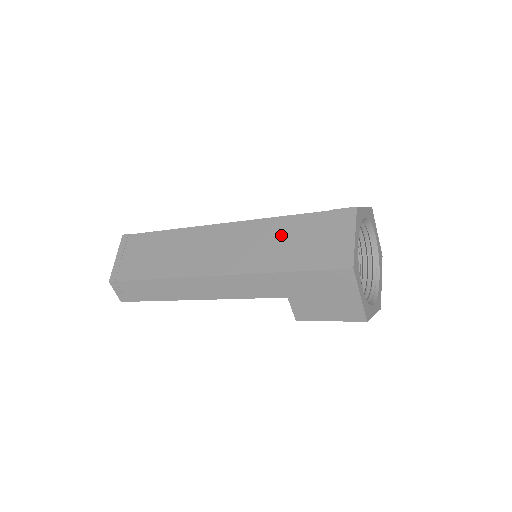
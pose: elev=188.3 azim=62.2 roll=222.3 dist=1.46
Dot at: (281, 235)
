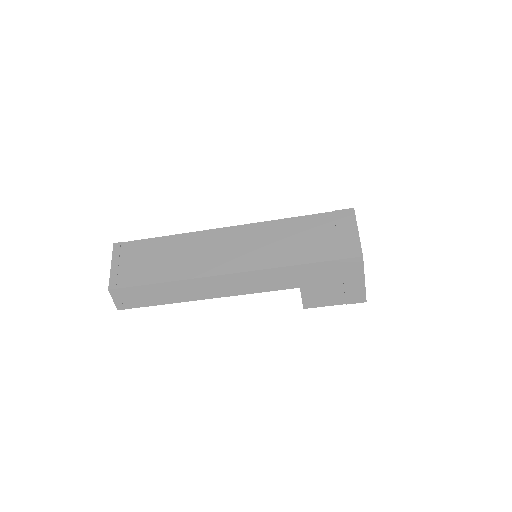
Dot at: (291, 234)
